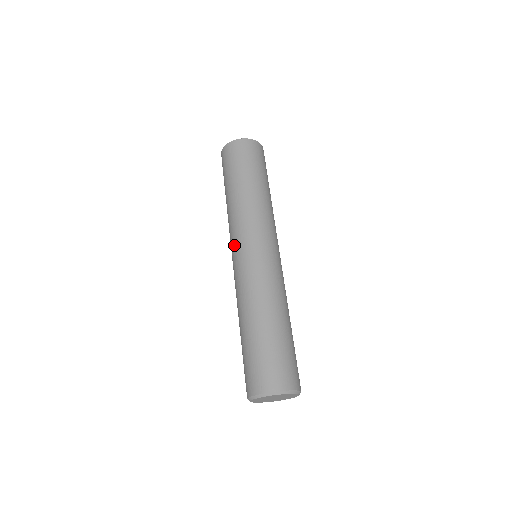
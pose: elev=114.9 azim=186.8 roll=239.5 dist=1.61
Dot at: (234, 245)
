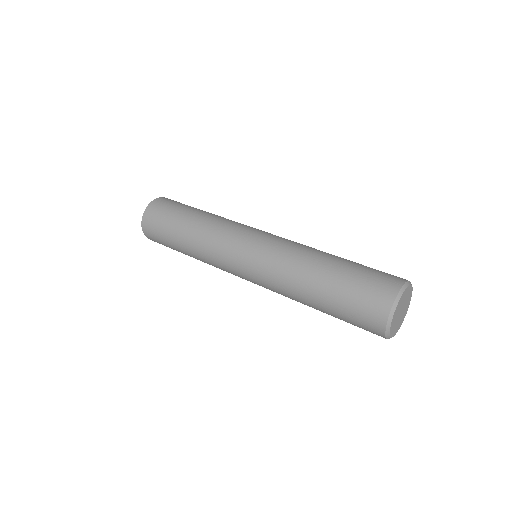
Dot at: (239, 240)
